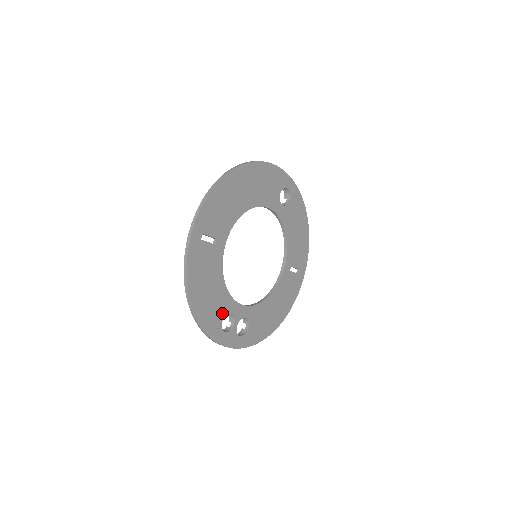
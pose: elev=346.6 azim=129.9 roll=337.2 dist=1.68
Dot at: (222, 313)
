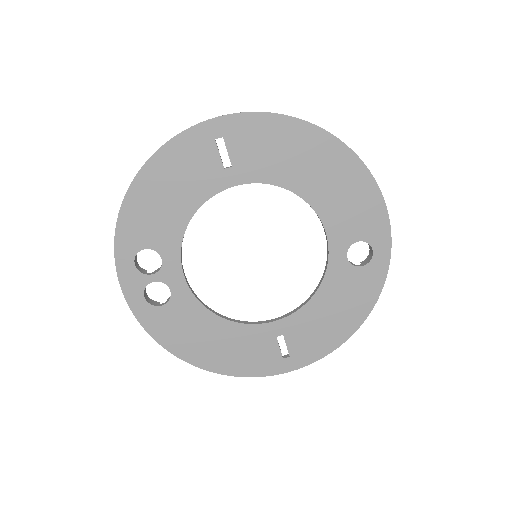
Dot at: (154, 242)
